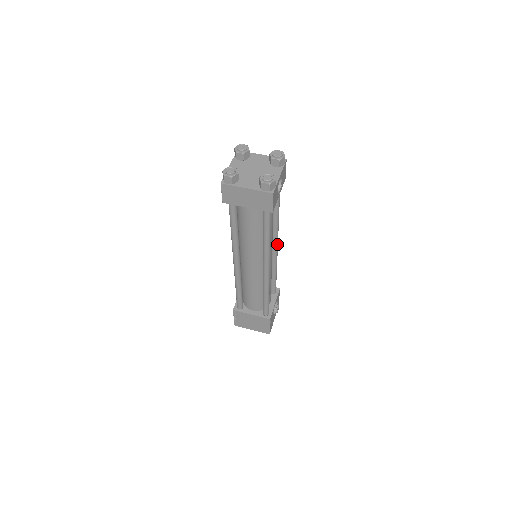
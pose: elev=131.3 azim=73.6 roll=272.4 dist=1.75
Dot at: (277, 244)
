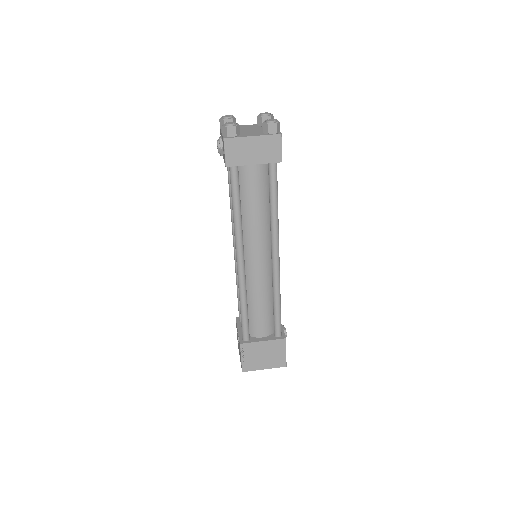
Dot at: occluded
